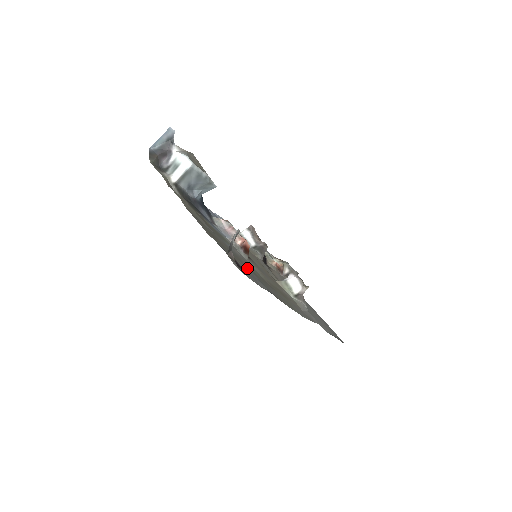
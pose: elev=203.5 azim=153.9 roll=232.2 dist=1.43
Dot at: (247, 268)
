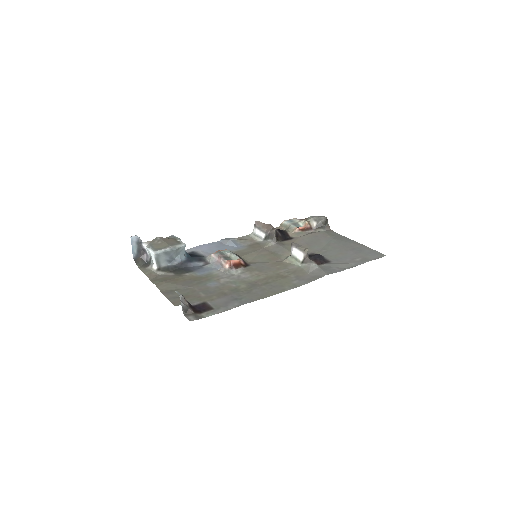
Dot at: (224, 296)
